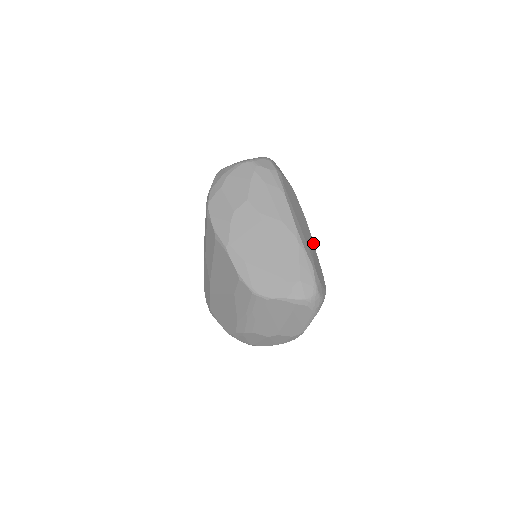
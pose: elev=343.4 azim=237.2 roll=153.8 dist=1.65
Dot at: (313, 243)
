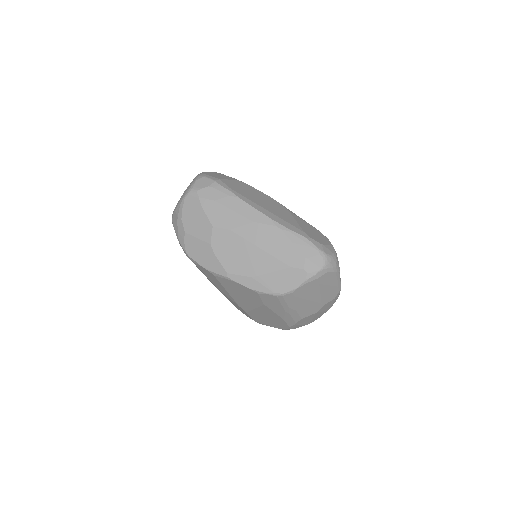
Dot at: (292, 213)
